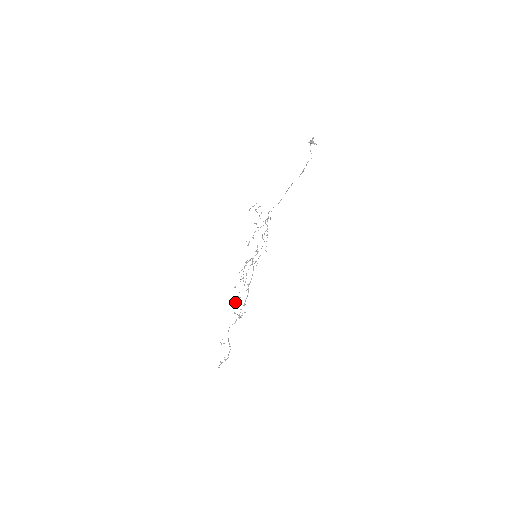
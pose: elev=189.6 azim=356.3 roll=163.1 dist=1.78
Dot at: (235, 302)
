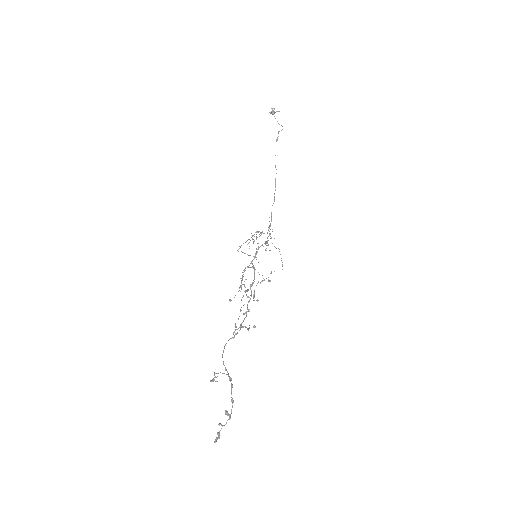
Dot at: occluded
